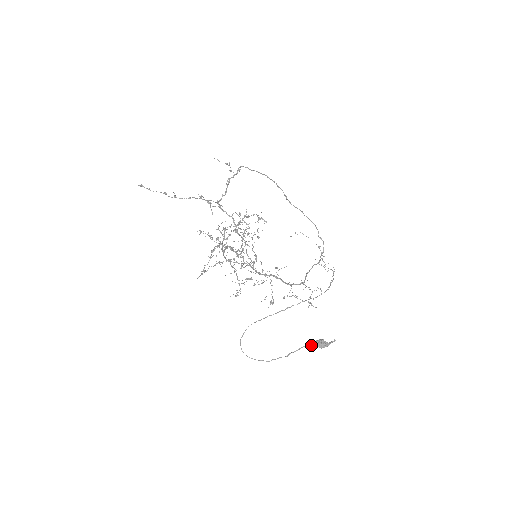
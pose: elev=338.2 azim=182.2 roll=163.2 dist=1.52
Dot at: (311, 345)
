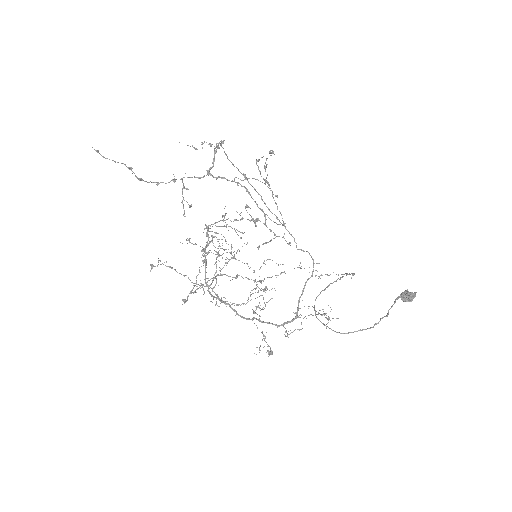
Dot at: (402, 296)
